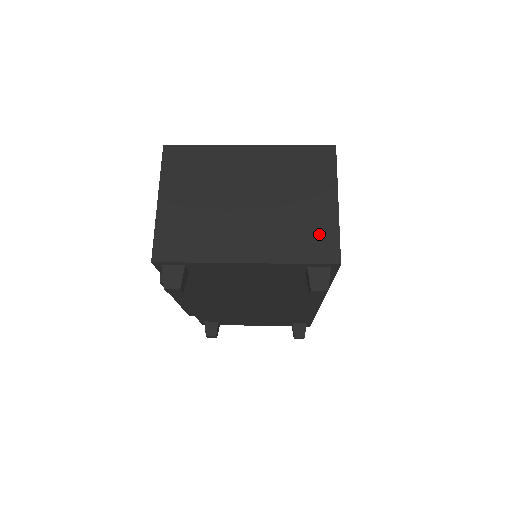
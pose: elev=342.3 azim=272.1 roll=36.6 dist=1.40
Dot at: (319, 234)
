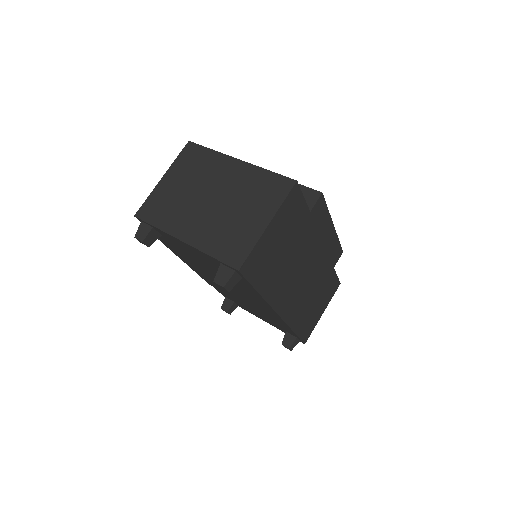
Dot at: (239, 242)
